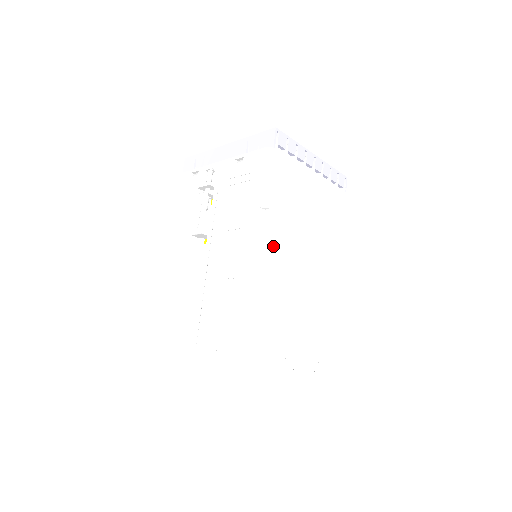
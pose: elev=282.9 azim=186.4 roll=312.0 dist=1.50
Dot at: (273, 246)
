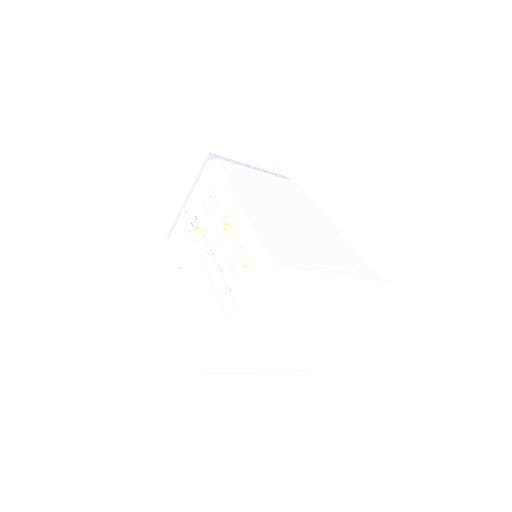
Dot at: (249, 204)
